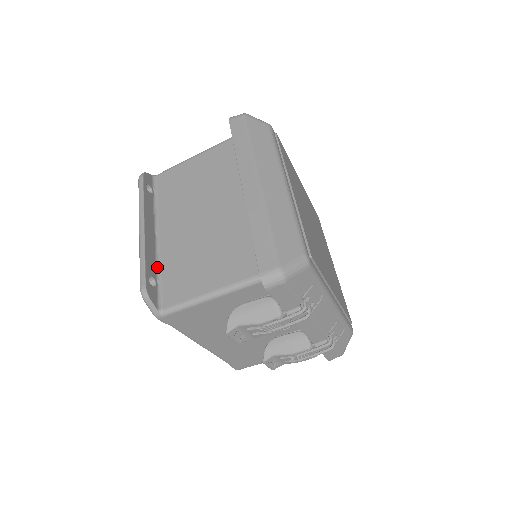
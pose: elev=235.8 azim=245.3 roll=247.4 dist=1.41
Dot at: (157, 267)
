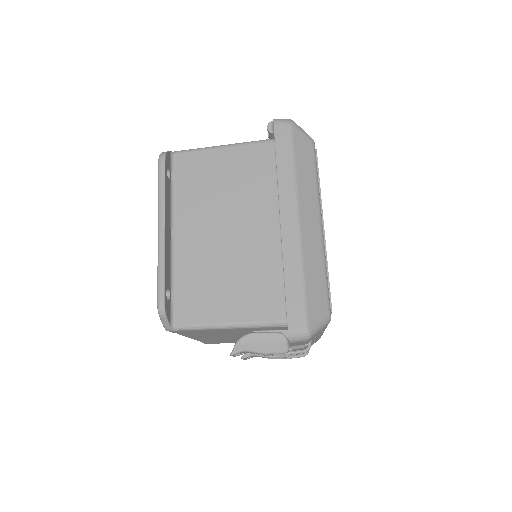
Dot at: (171, 274)
